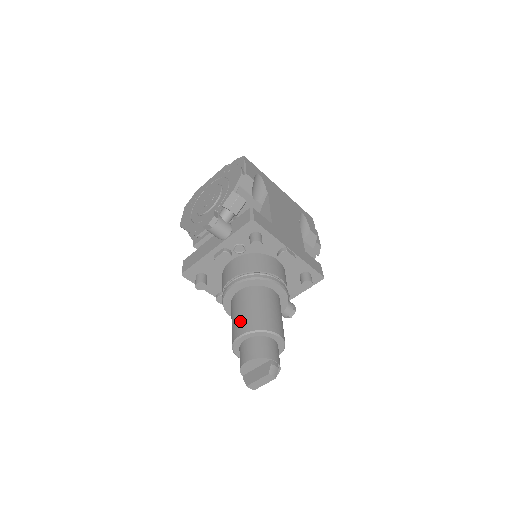
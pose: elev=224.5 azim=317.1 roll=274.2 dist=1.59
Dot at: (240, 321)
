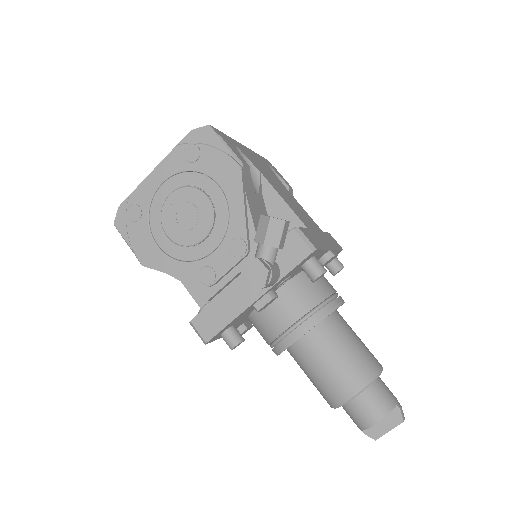
Dot at: (339, 378)
